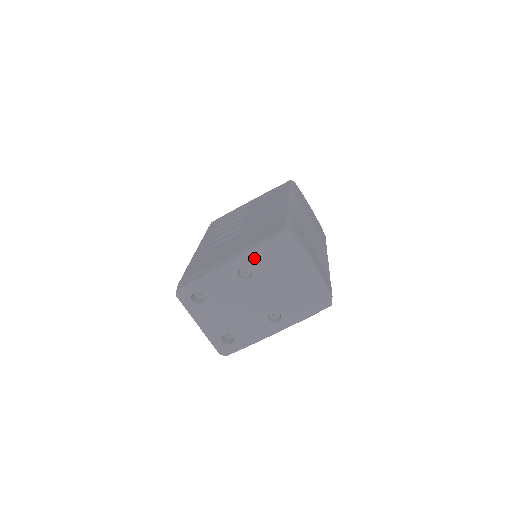
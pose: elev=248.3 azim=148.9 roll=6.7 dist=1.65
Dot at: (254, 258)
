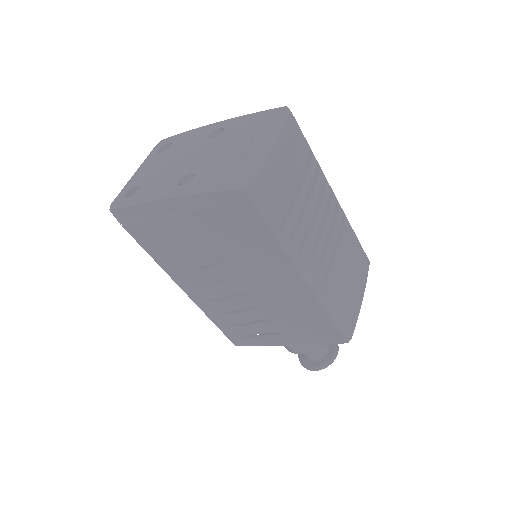
Dot at: (238, 121)
